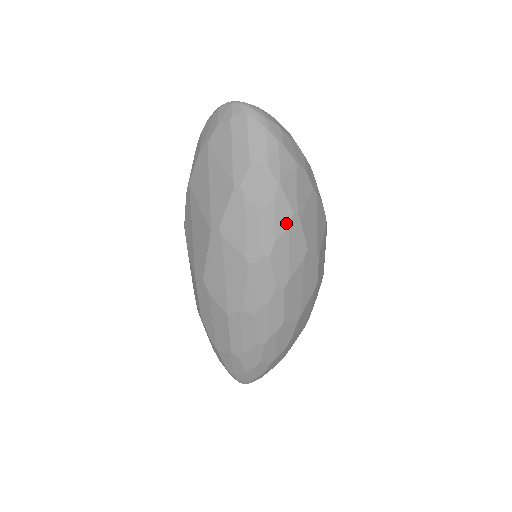
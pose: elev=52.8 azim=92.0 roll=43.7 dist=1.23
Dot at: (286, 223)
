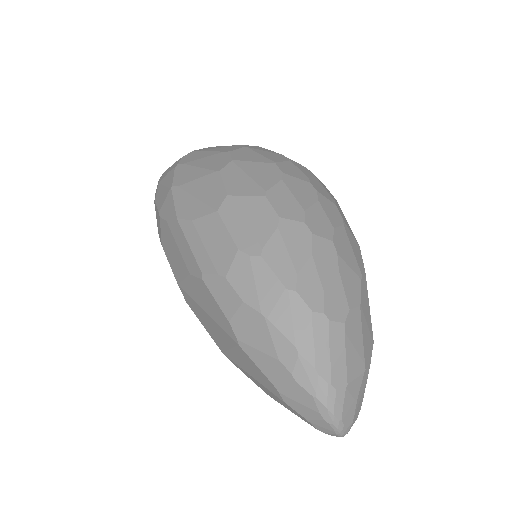
Dot at: occluded
